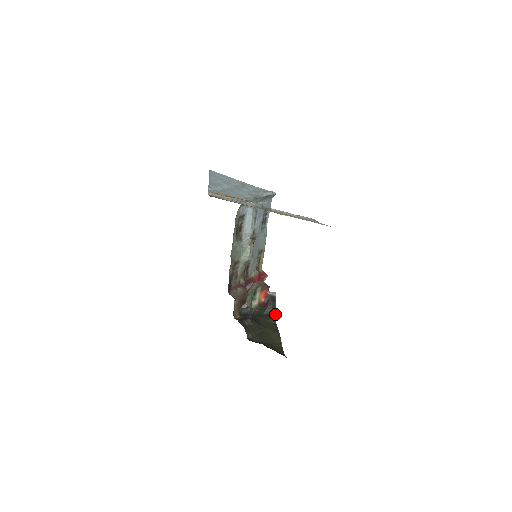
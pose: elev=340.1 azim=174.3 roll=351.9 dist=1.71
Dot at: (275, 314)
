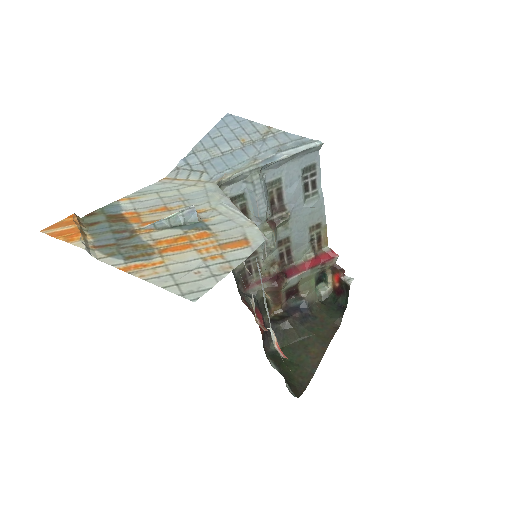
Dot at: (344, 311)
